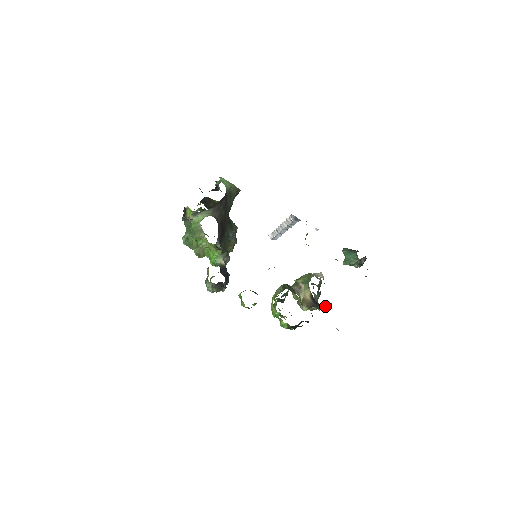
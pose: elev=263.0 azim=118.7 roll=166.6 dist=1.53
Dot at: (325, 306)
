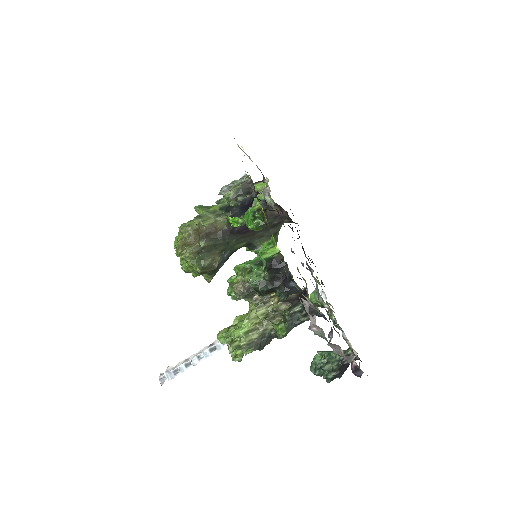
Dot at: (309, 307)
